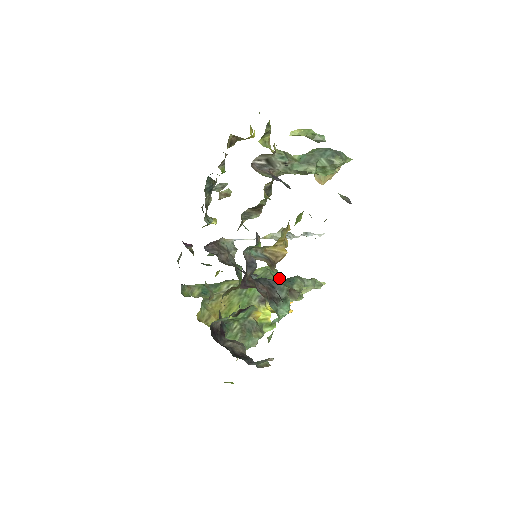
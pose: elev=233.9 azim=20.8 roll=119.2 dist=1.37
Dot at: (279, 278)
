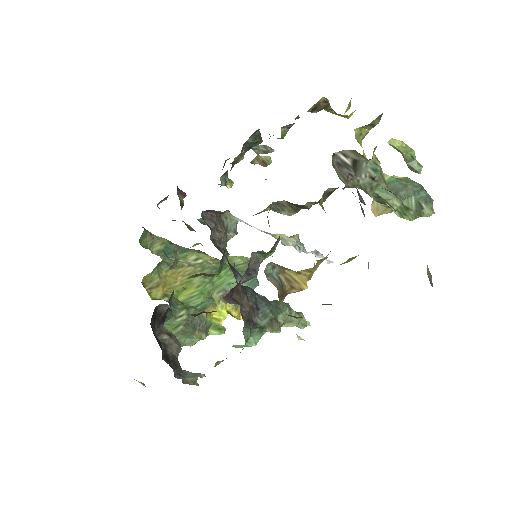
Dot at: (257, 281)
